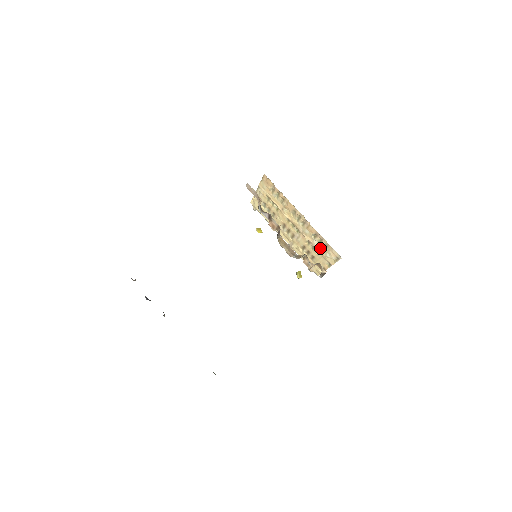
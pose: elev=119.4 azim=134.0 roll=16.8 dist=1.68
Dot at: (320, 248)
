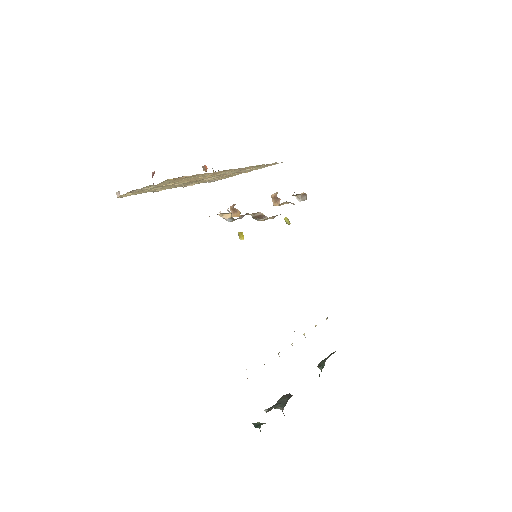
Dot at: (251, 169)
